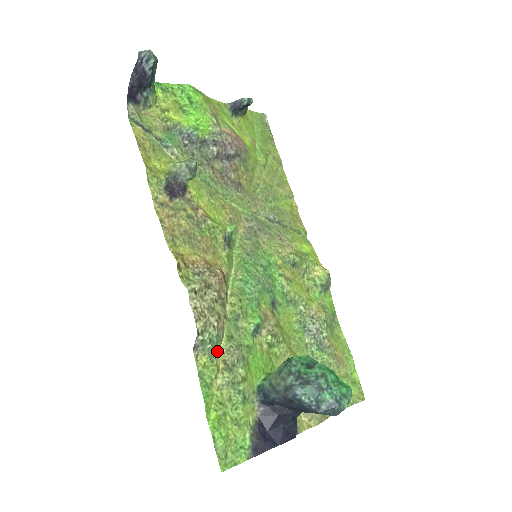
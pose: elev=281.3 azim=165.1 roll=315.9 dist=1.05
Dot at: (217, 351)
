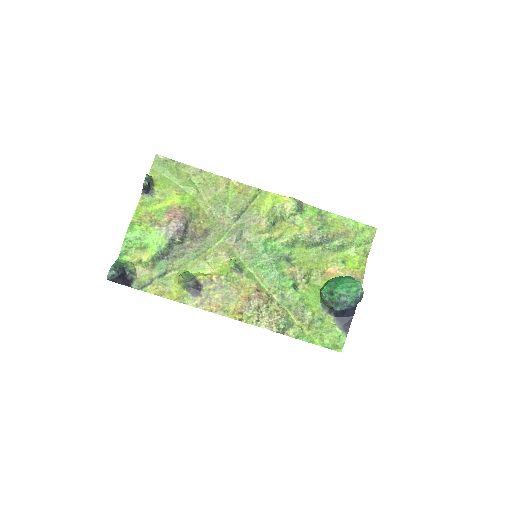
Dot at: (291, 321)
